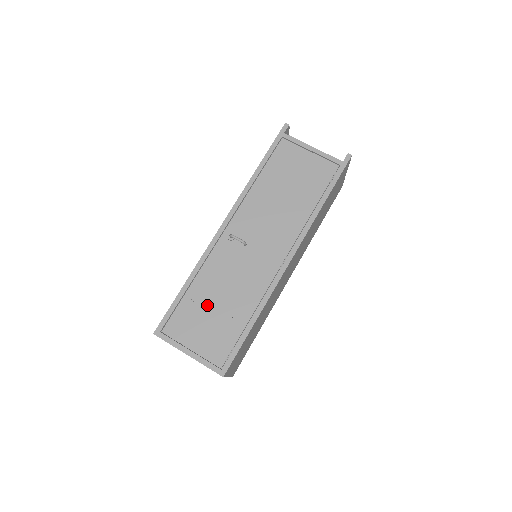
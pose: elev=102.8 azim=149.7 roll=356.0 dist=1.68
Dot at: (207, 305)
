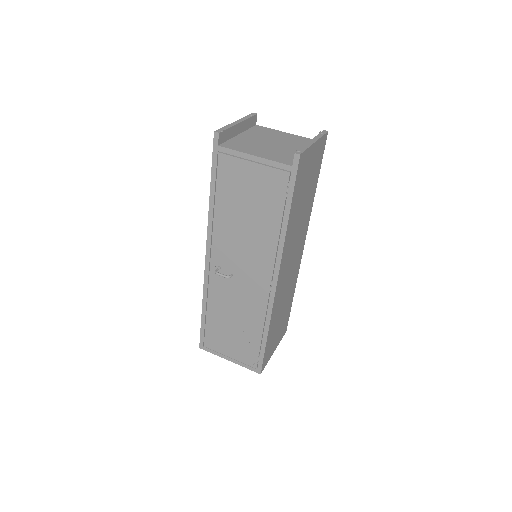
Dot at: (226, 326)
